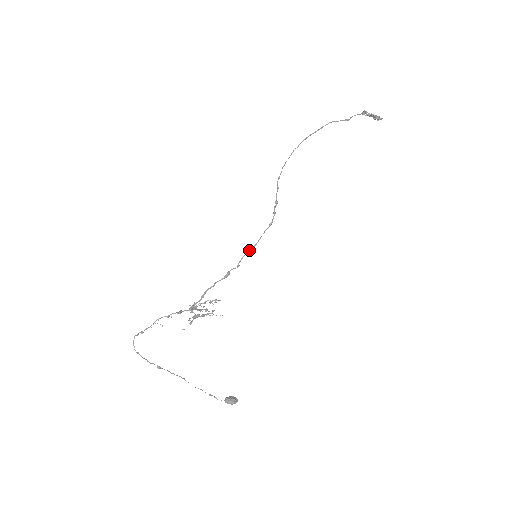
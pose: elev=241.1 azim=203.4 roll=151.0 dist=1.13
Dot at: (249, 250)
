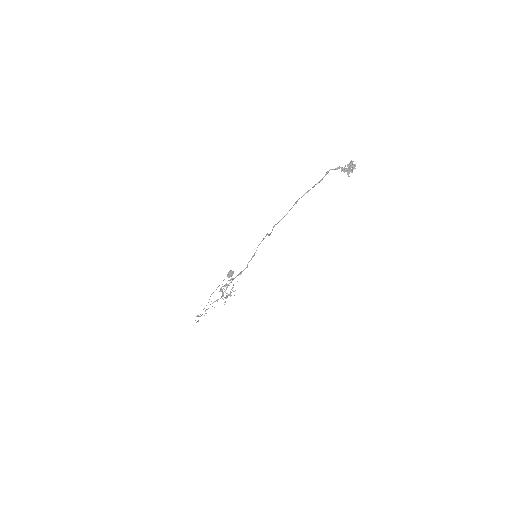
Dot at: occluded
